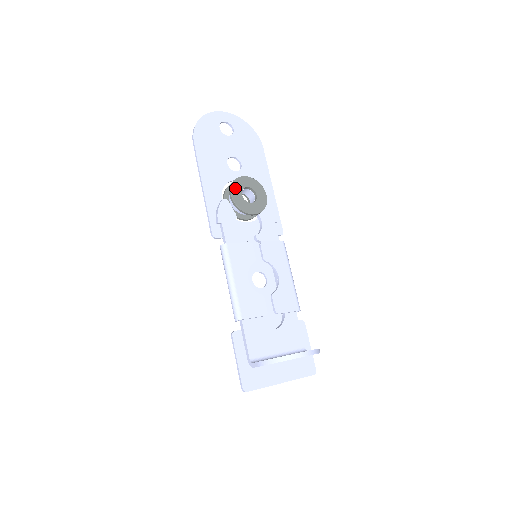
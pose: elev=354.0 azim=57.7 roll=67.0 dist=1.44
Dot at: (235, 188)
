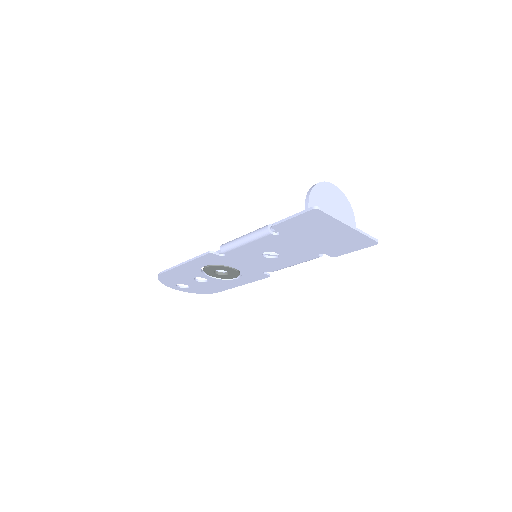
Dot at: occluded
